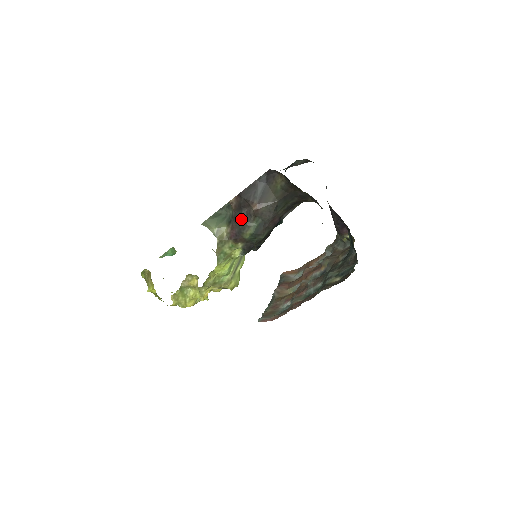
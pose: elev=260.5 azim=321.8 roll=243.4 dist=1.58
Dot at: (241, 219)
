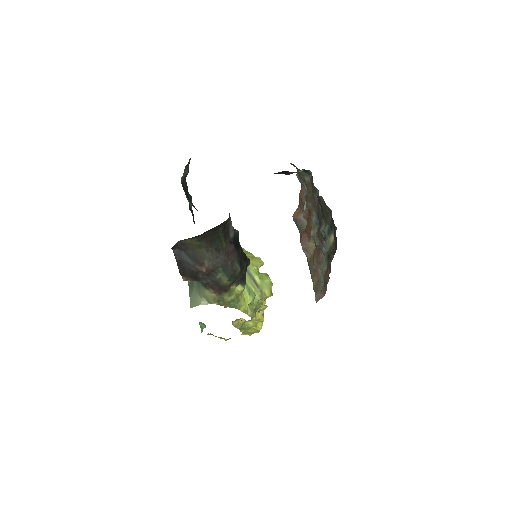
Dot at: (208, 281)
